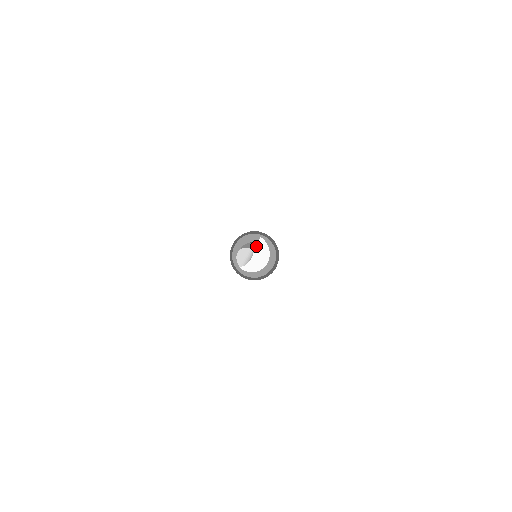
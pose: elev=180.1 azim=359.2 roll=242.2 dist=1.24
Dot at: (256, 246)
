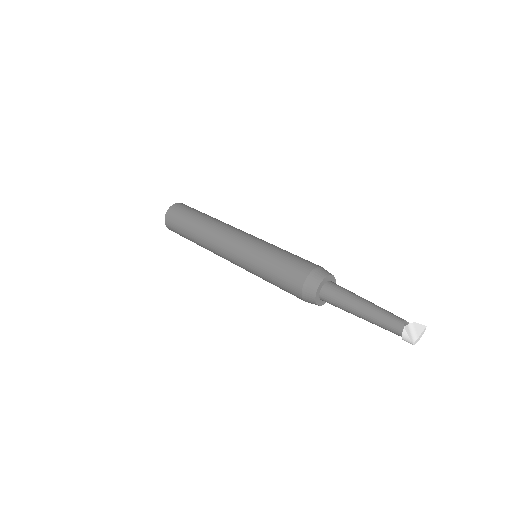
Dot at: (423, 331)
